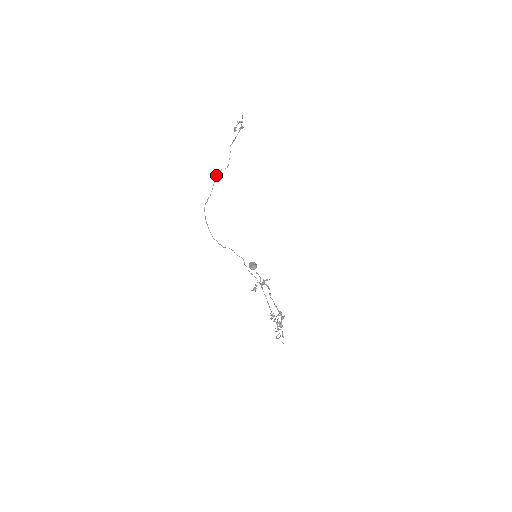
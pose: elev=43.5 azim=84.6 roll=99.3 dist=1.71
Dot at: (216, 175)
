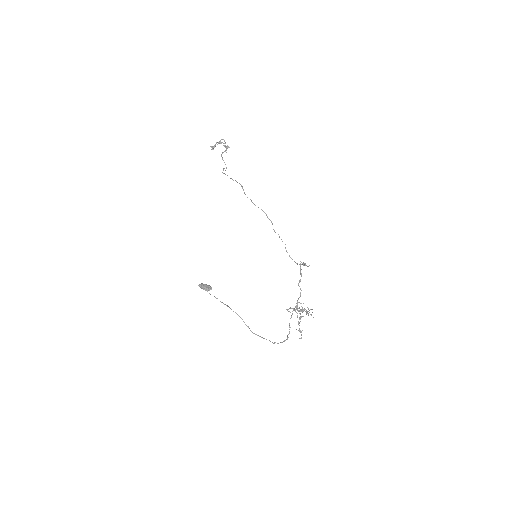
Dot at: (223, 170)
